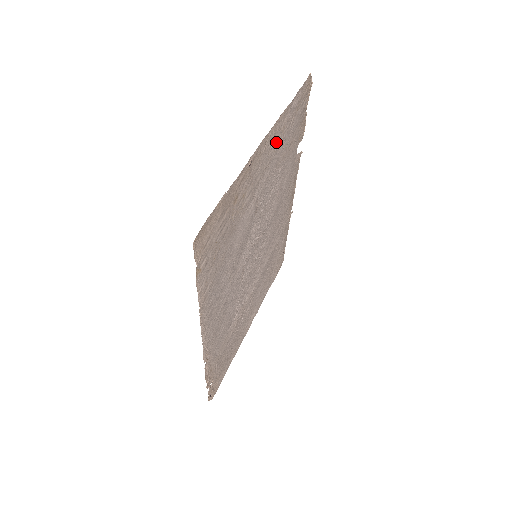
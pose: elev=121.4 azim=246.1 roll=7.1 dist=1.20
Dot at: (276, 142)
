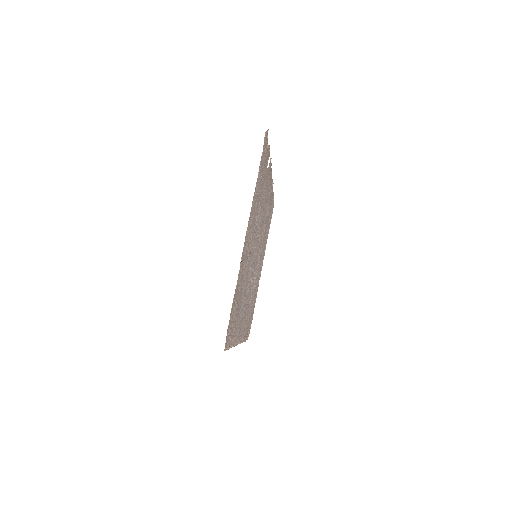
Dot at: (253, 211)
